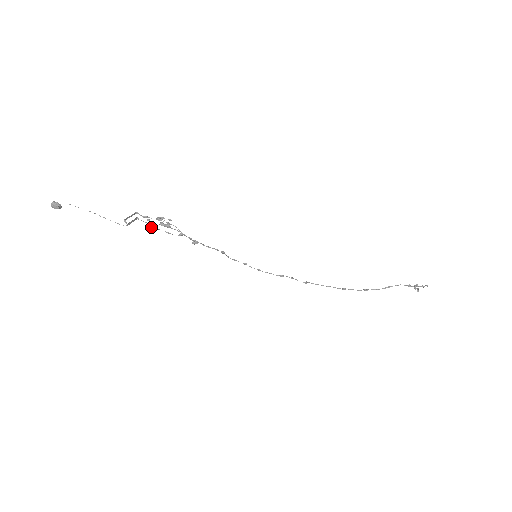
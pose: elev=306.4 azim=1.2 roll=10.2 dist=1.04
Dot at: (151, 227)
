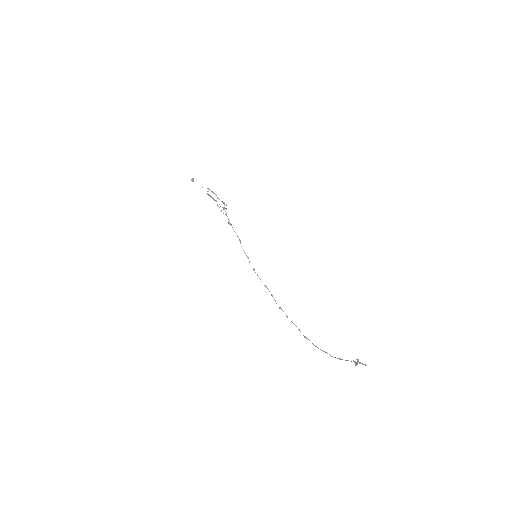
Dot at: (217, 204)
